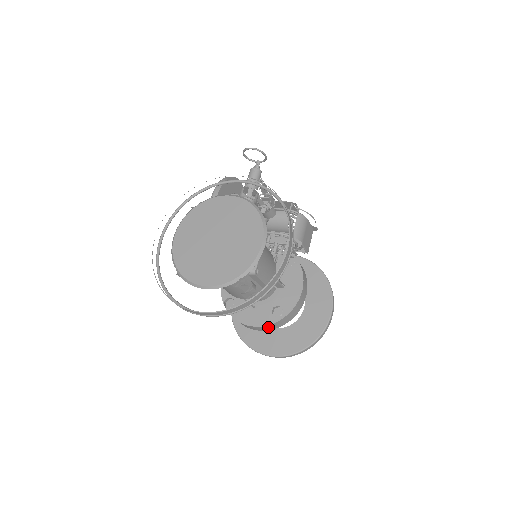
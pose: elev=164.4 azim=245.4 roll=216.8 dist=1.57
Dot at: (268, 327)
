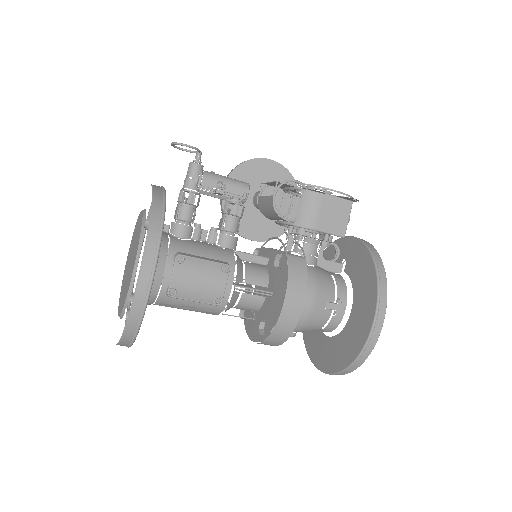
Dot at: (267, 344)
